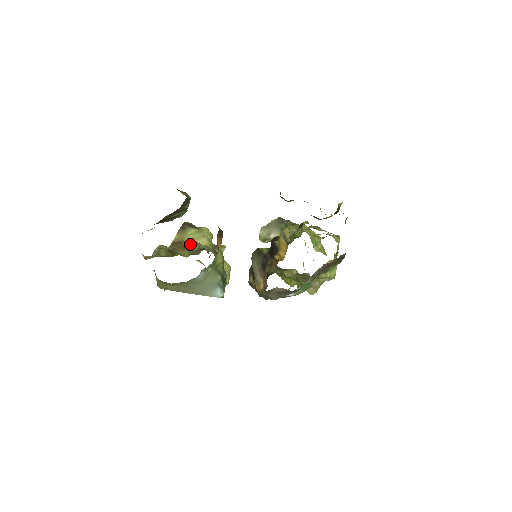
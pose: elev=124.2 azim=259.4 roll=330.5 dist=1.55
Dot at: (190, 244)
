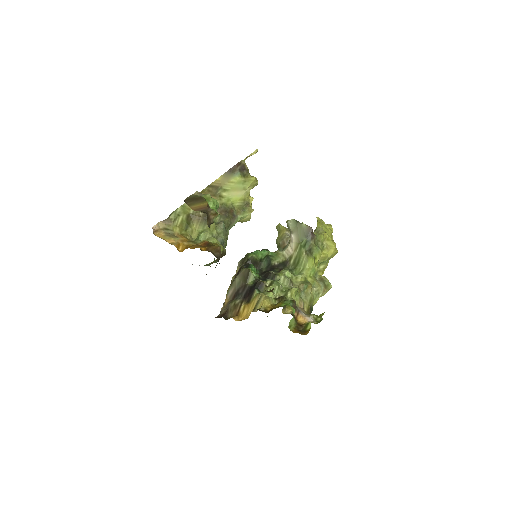
Dot at: occluded
